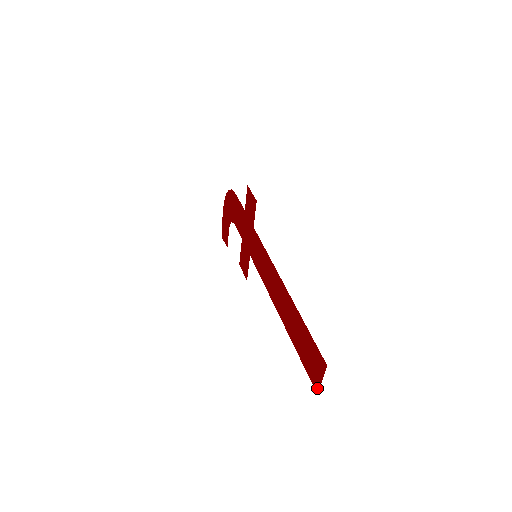
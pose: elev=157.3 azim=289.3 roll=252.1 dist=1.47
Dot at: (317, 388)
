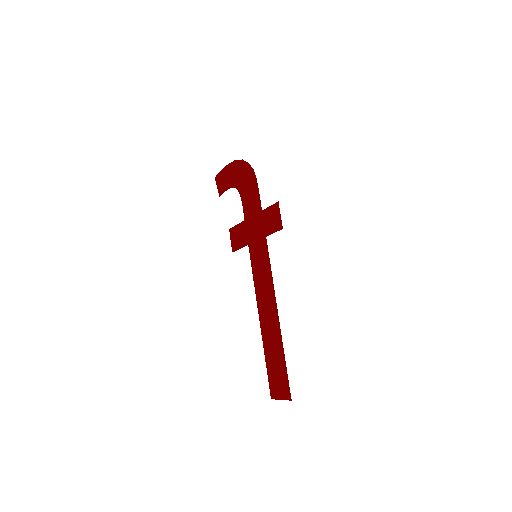
Dot at: (273, 397)
